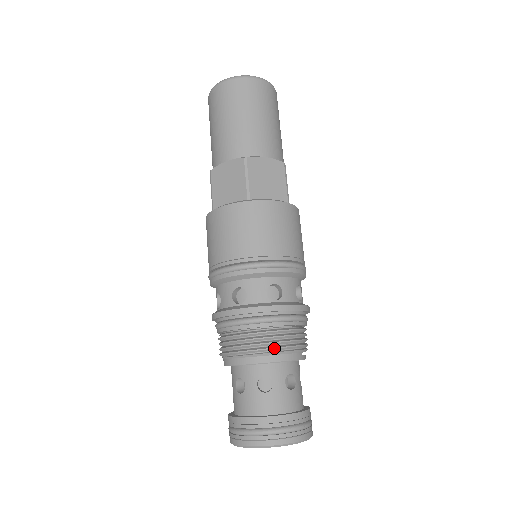
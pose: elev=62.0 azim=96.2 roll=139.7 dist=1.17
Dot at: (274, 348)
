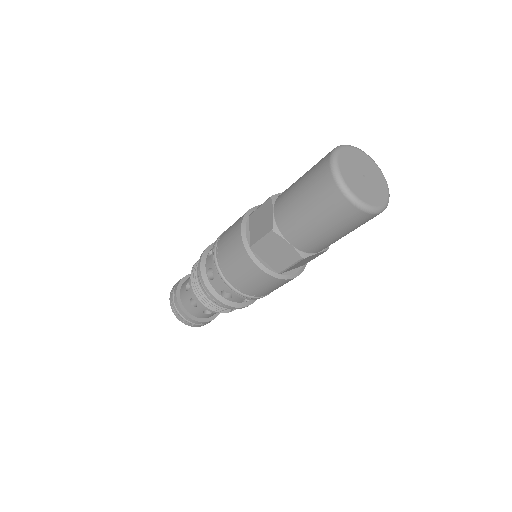
Dot at: occluded
